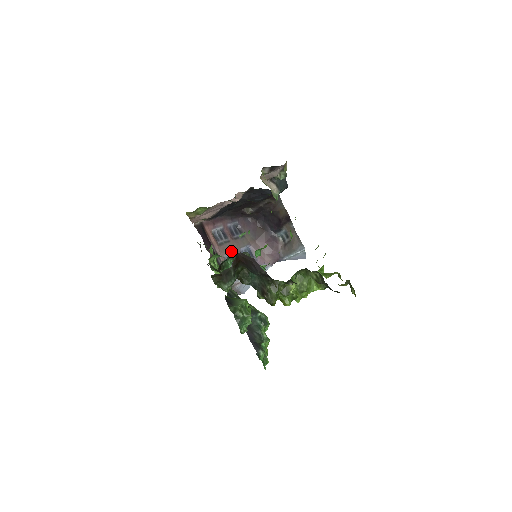
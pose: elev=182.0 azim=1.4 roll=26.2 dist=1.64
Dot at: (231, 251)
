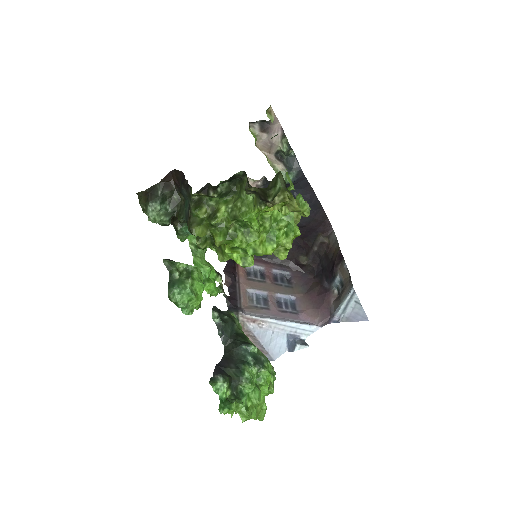
Dot at: (261, 290)
